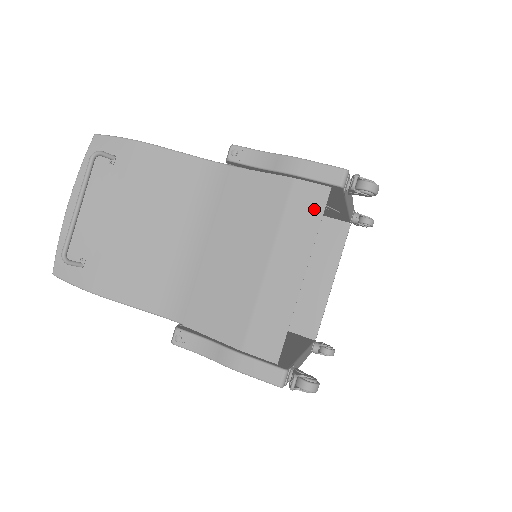
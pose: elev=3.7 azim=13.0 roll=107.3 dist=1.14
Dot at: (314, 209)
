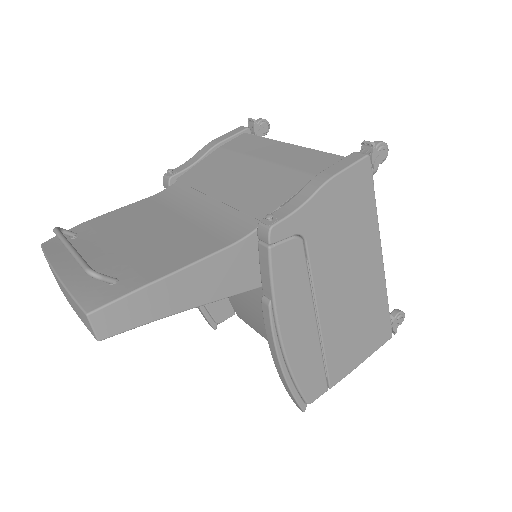
Dot at: (249, 139)
